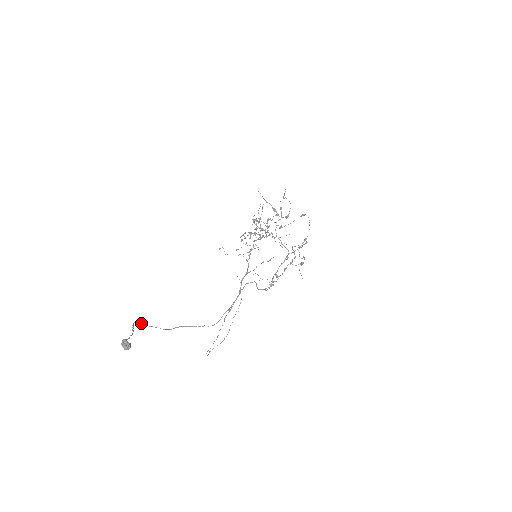
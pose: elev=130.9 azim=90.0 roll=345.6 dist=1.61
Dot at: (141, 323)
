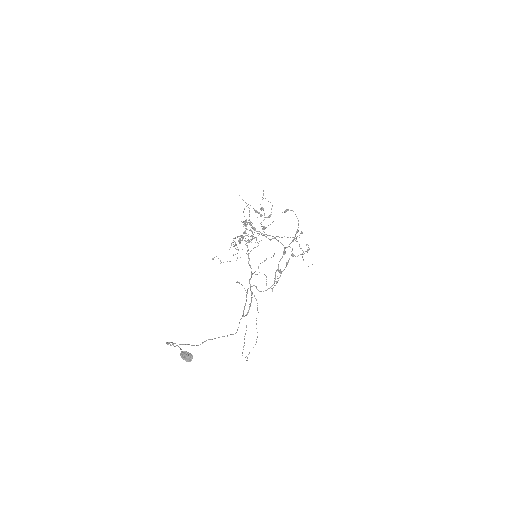
Dot at: (172, 342)
